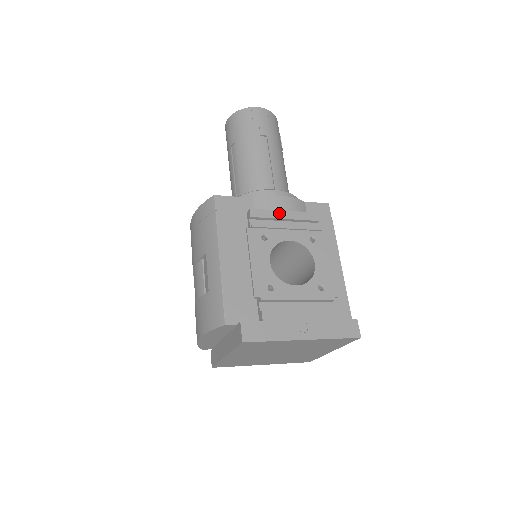
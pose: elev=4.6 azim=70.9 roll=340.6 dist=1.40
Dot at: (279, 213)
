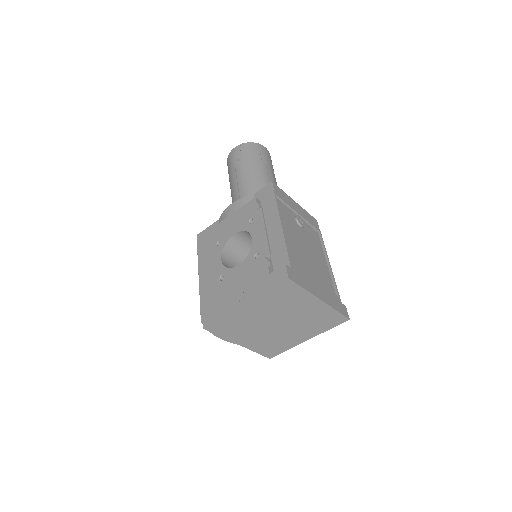
Dot at: (228, 218)
